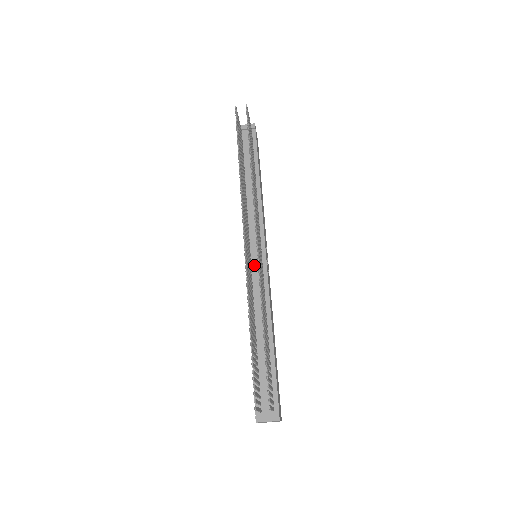
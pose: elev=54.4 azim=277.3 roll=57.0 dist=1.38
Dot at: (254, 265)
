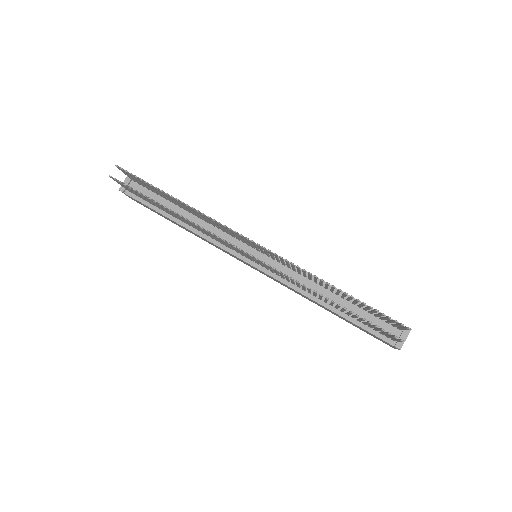
Dot at: occluded
